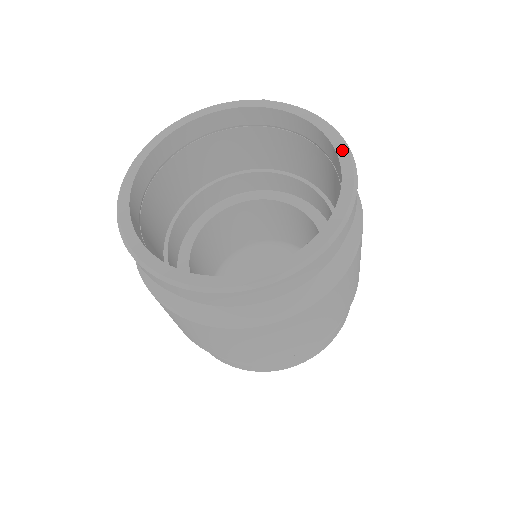
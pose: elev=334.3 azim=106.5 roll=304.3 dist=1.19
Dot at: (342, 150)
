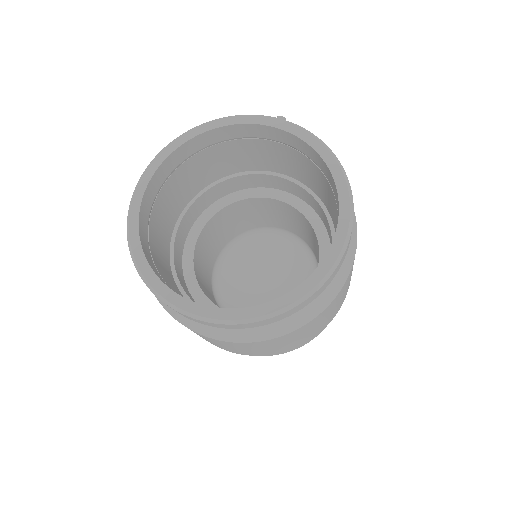
Dot at: (344, 195)
